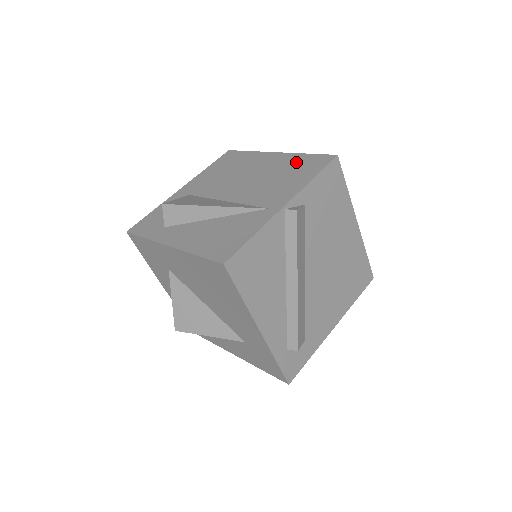
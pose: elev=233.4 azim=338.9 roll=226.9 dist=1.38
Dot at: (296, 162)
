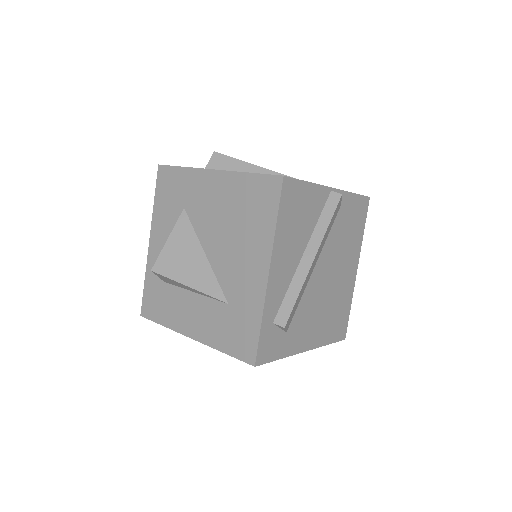
Dot at: occluded
